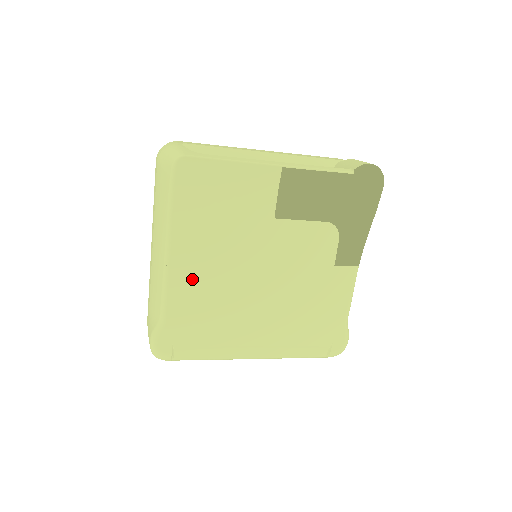
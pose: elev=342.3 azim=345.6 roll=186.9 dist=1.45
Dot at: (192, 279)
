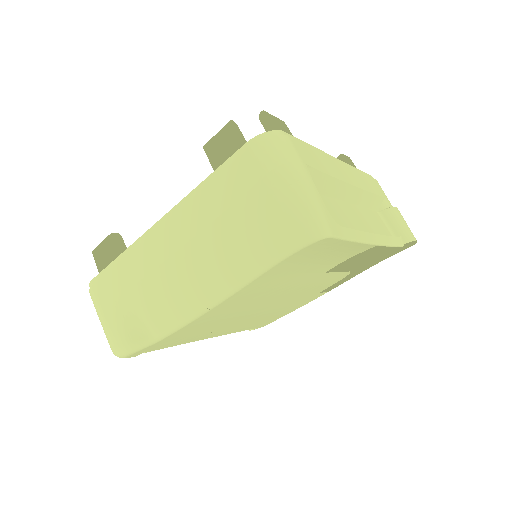
Dot at: (218, 315)
